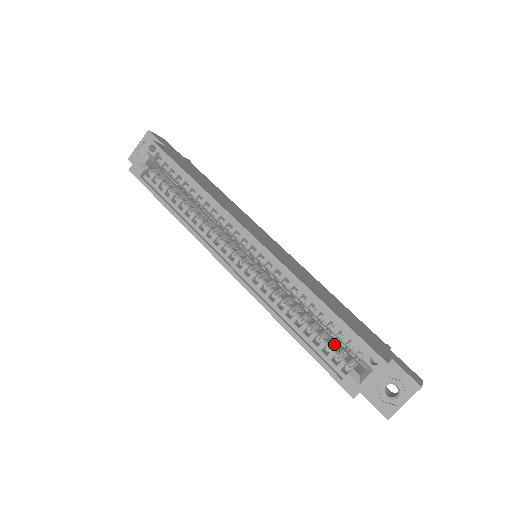
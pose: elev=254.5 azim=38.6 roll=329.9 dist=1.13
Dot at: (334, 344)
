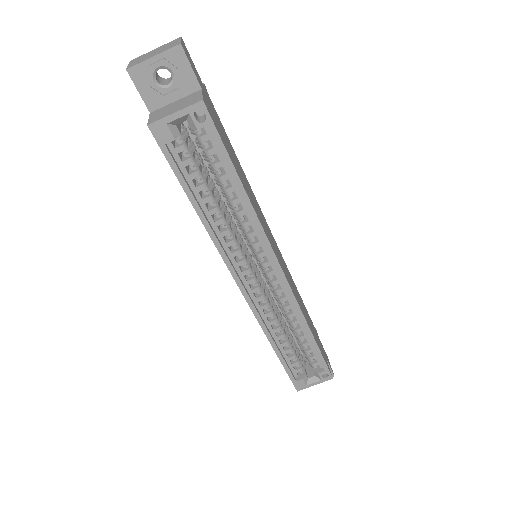
Dot at: occluded
